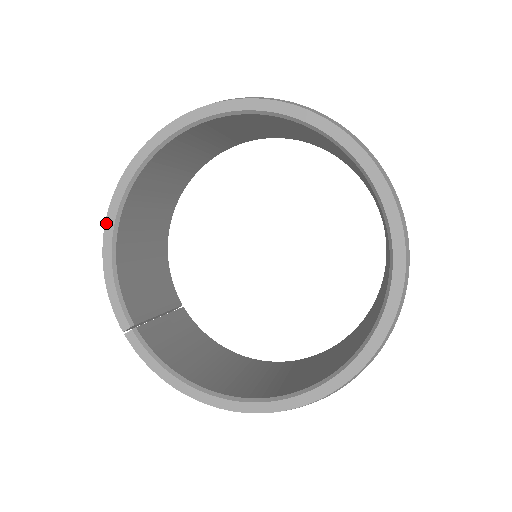
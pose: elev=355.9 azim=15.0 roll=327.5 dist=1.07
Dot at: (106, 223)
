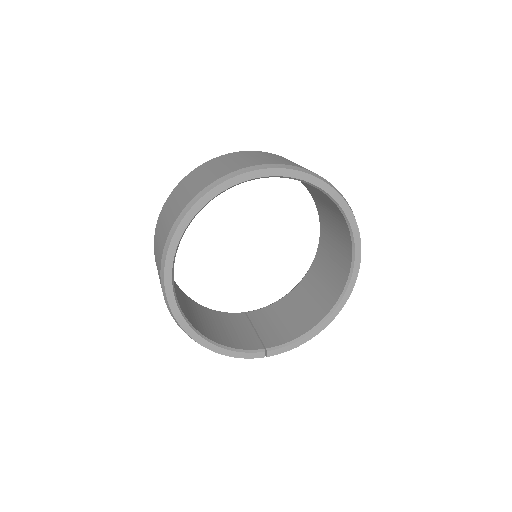
Dot at: (198, 343)
